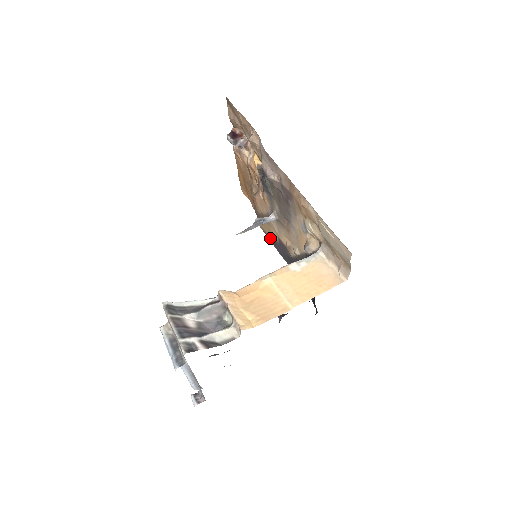
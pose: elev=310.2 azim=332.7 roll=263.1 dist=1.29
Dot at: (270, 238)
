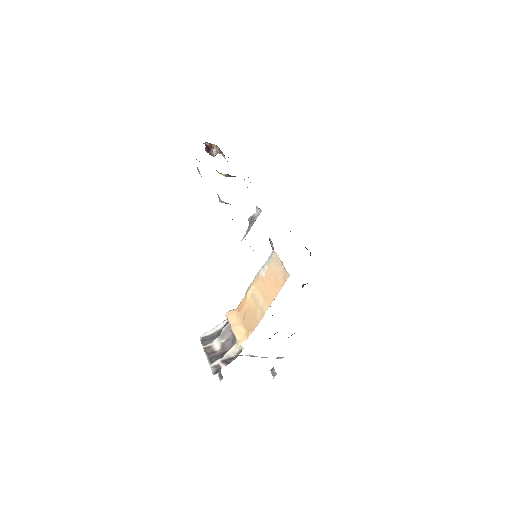
Dot at: occluded
